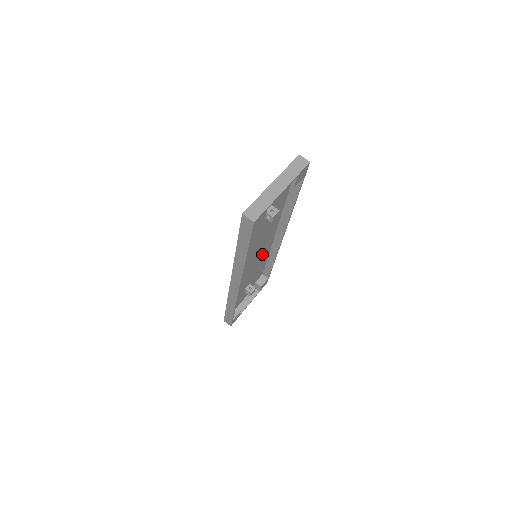
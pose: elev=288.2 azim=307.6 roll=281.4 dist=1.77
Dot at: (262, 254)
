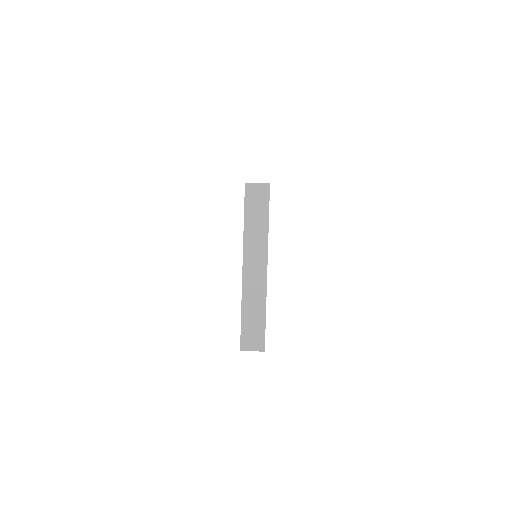
Dot at: occluded
